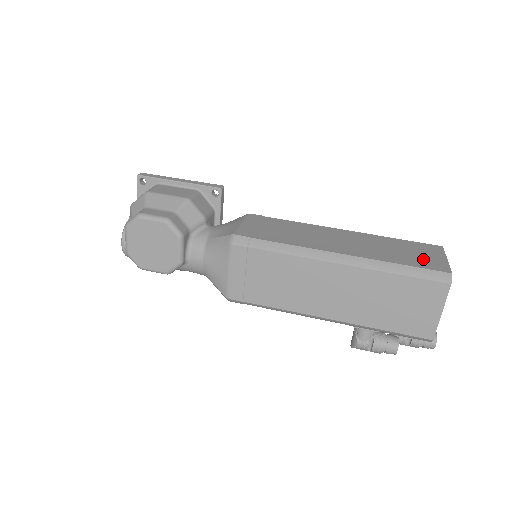
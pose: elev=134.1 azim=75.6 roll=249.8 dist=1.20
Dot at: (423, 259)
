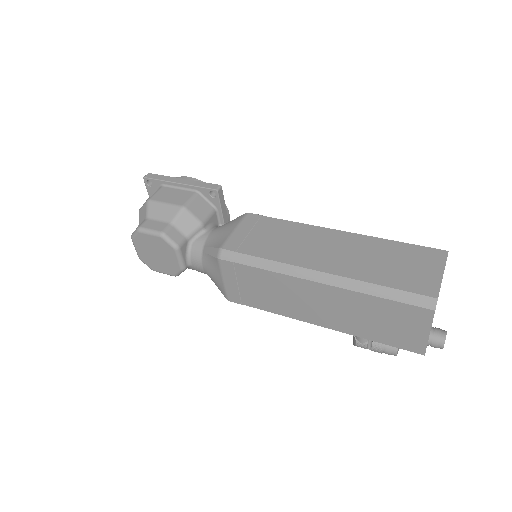
Dot at: (413, 276)
